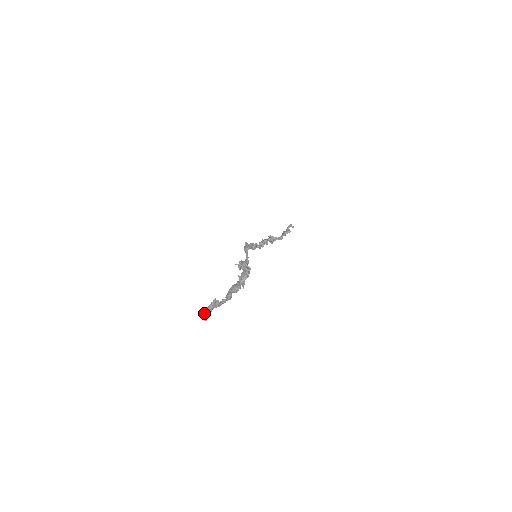
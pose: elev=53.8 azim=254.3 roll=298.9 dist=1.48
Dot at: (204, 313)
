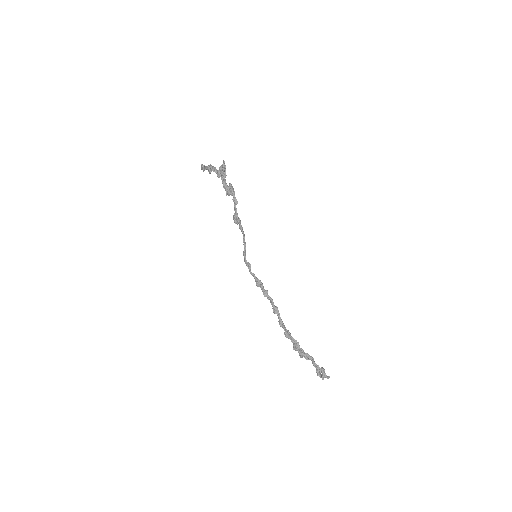
Dot at: (201, 166)
